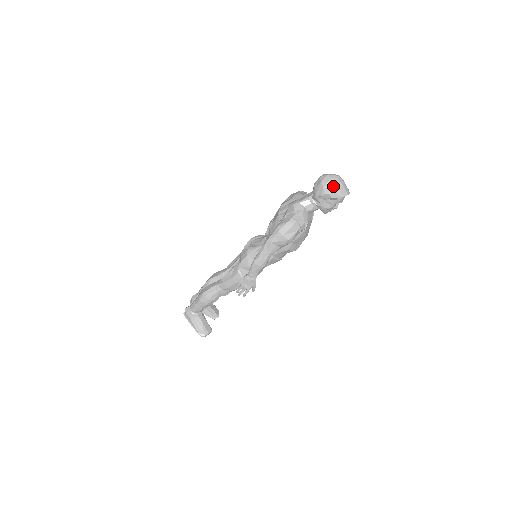
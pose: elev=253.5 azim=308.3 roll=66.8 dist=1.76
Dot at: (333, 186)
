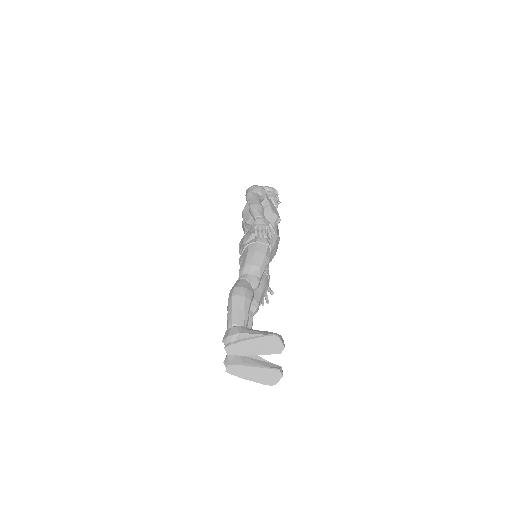
Dot at: occluded
